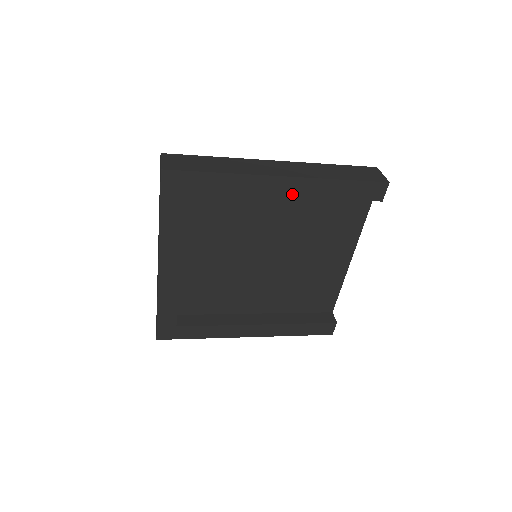
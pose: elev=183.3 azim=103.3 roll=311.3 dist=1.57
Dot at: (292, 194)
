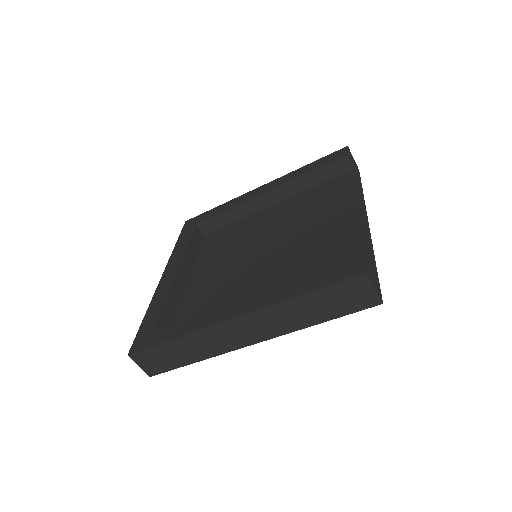
Dot at: (269, 190)
